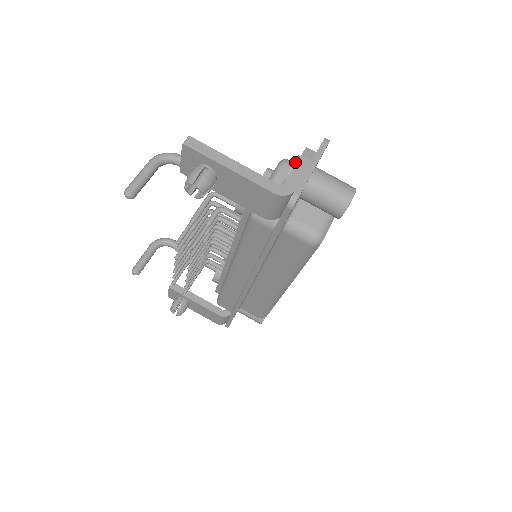
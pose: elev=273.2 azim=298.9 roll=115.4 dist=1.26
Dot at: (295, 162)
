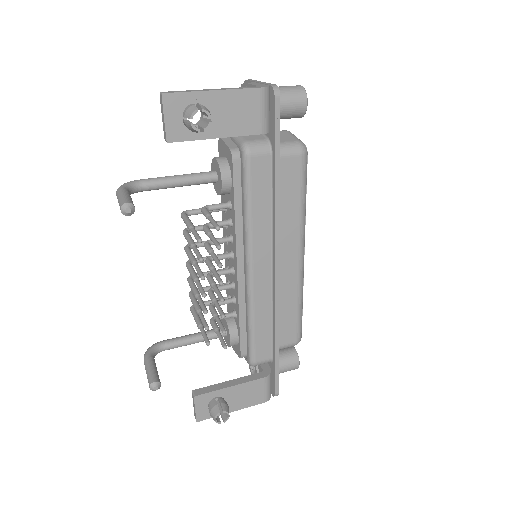
Dot at: occluded
